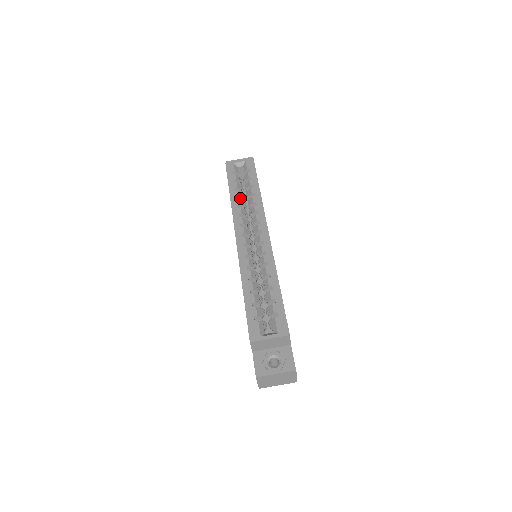
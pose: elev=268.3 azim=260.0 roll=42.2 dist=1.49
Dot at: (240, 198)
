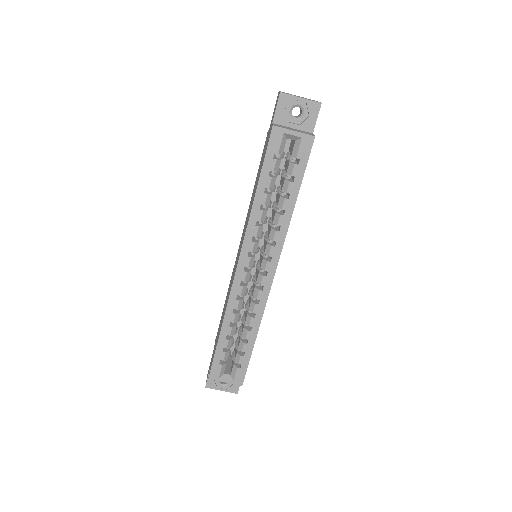
Dot at: (266, 204)
